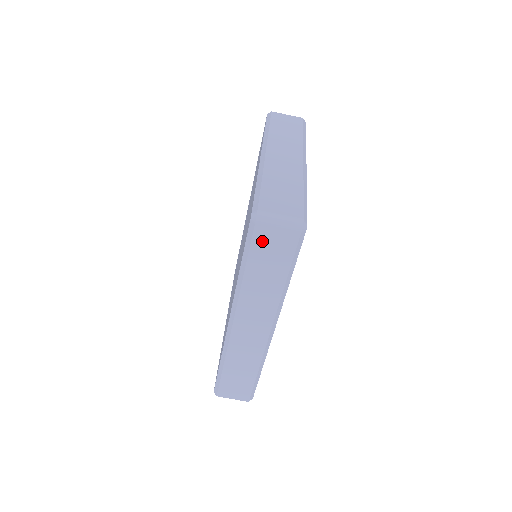
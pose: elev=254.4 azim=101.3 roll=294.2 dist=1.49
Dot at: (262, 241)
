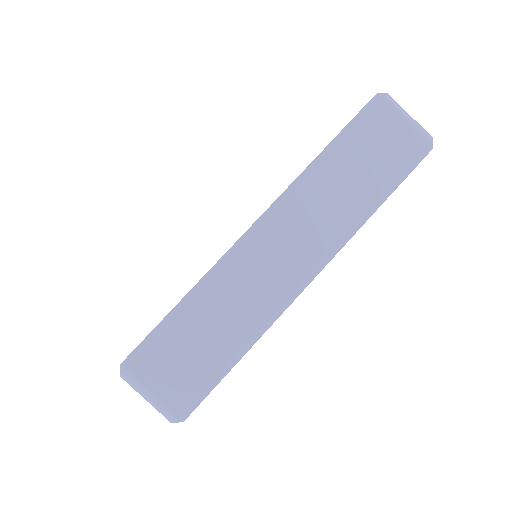
Dot at: occluded
